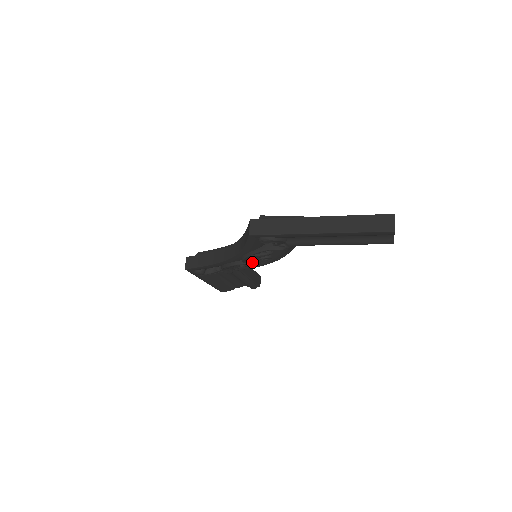
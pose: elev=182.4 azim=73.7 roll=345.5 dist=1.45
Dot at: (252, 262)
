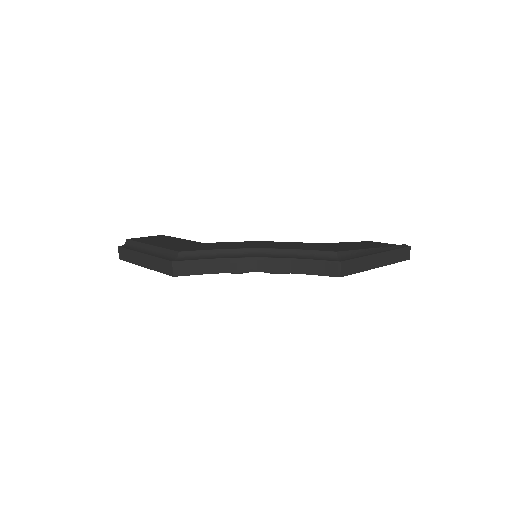
Dot at: occluded
